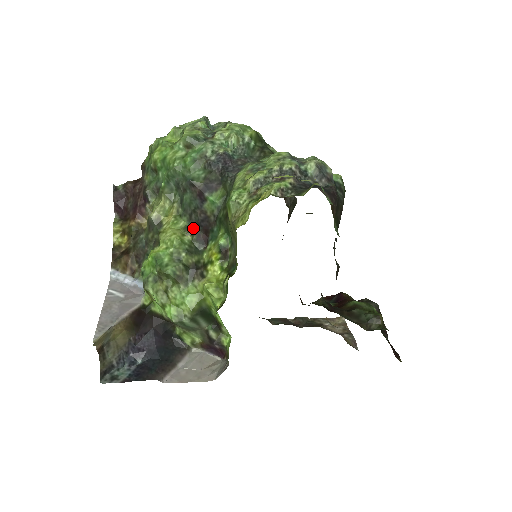
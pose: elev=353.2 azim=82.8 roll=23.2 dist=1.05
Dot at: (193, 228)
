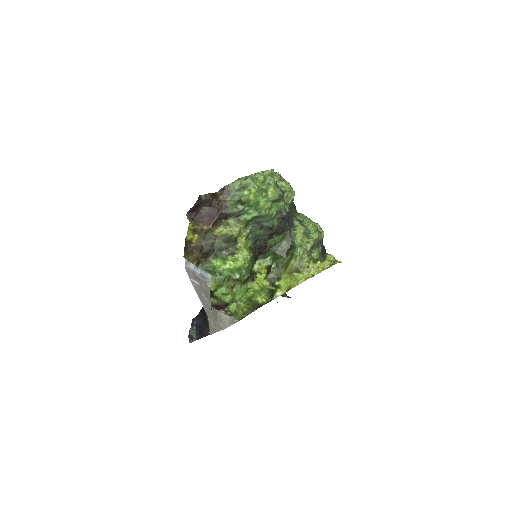
Dot at: (254, 249)
